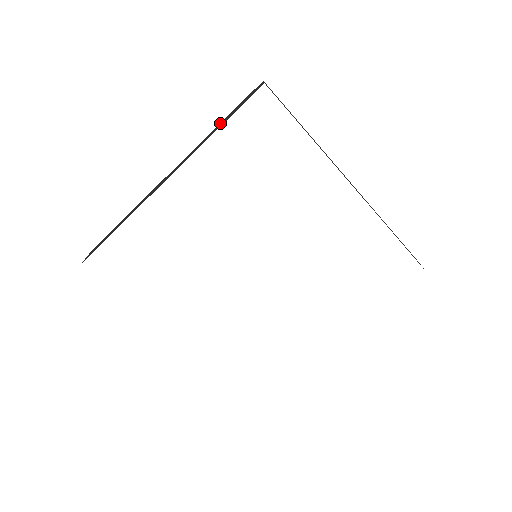
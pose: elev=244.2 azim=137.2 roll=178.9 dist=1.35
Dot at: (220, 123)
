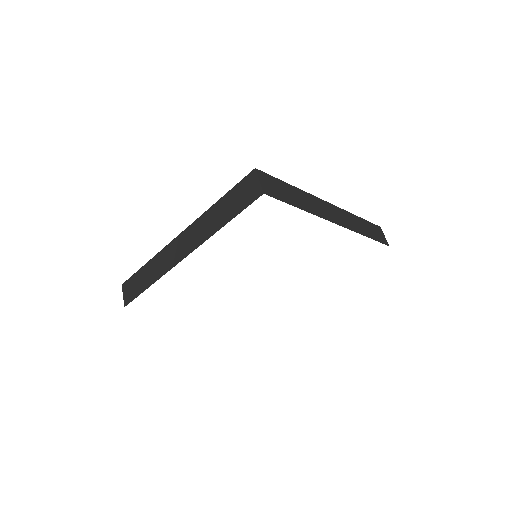
Dot at: (220, 202)
